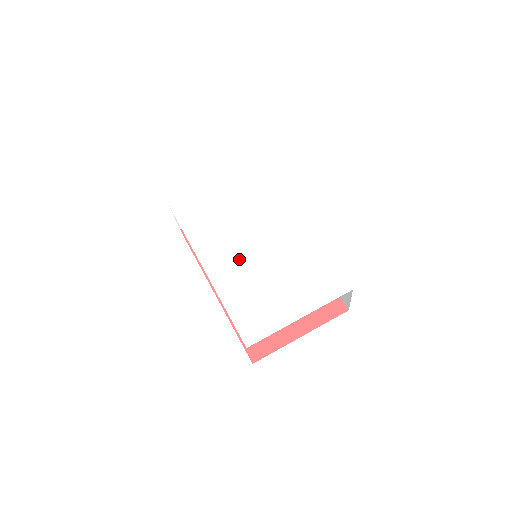
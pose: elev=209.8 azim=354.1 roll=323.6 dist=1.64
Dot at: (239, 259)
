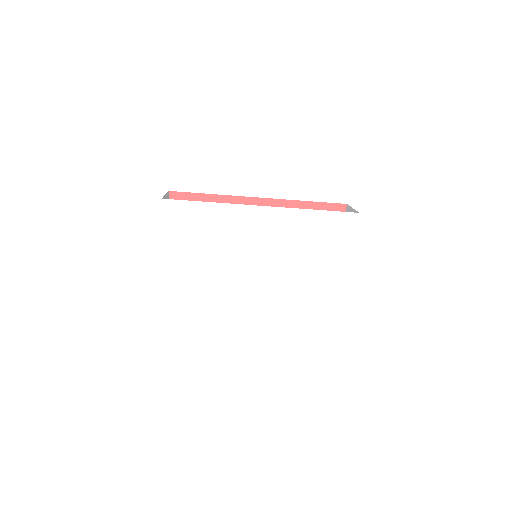
Dot at: (264, 284)
